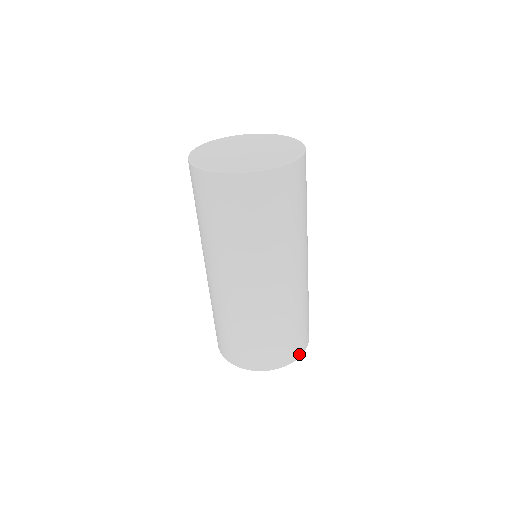
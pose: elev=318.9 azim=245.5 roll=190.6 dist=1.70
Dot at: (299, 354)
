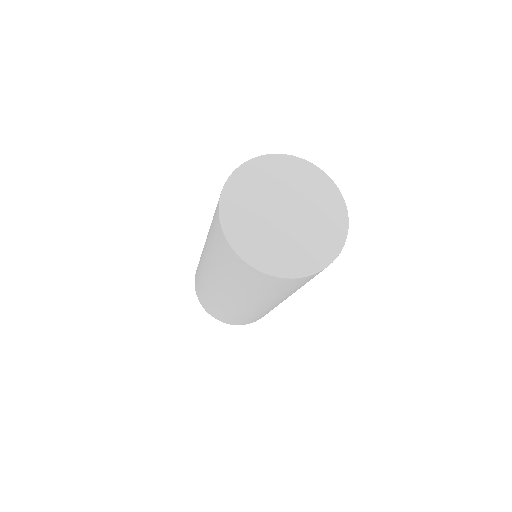
Dot at: occluded
